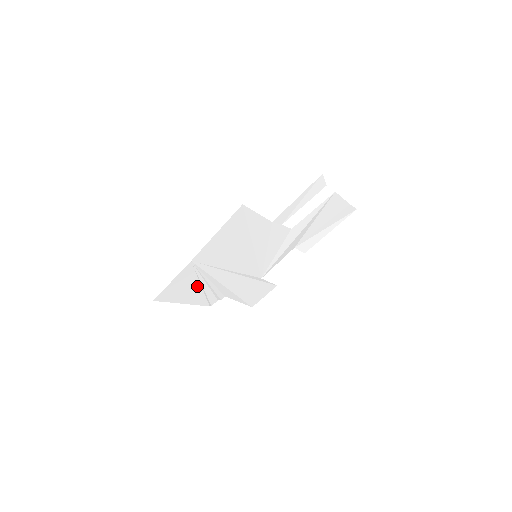
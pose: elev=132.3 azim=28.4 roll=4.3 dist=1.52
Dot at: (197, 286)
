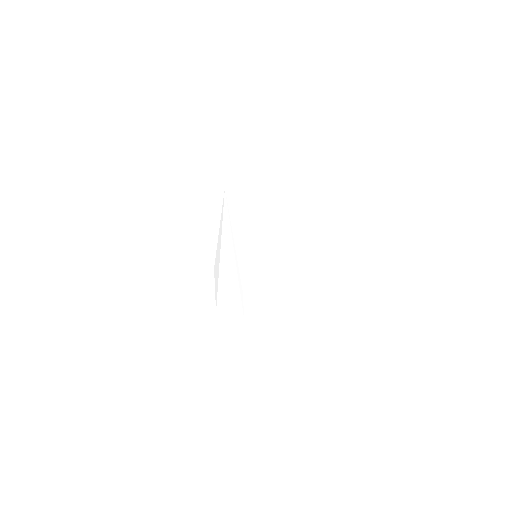
Dot at: (210, 221)
